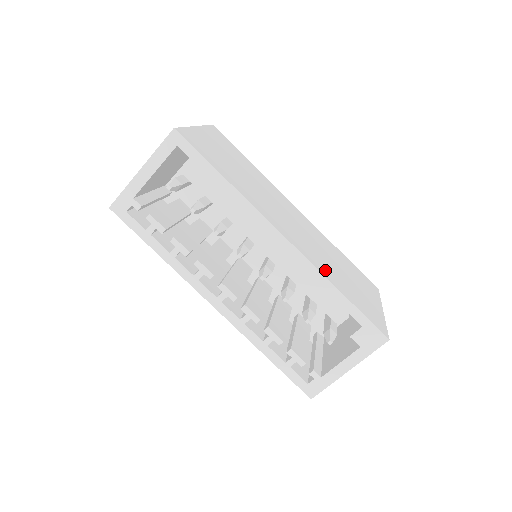
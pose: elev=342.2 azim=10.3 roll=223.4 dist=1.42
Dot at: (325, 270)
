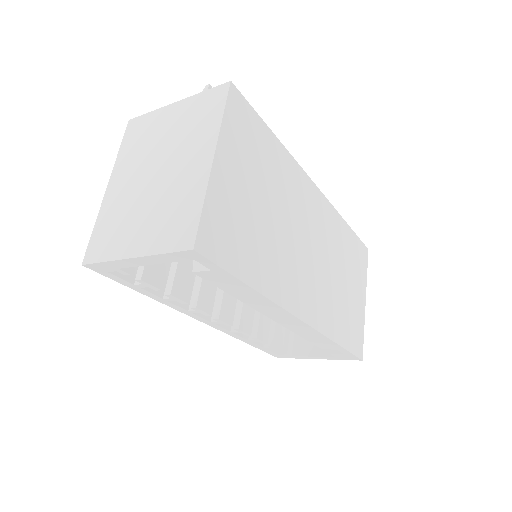
Dot at: (330, 320)
